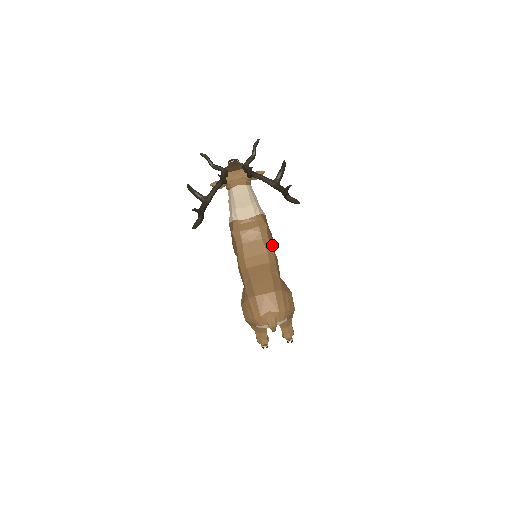
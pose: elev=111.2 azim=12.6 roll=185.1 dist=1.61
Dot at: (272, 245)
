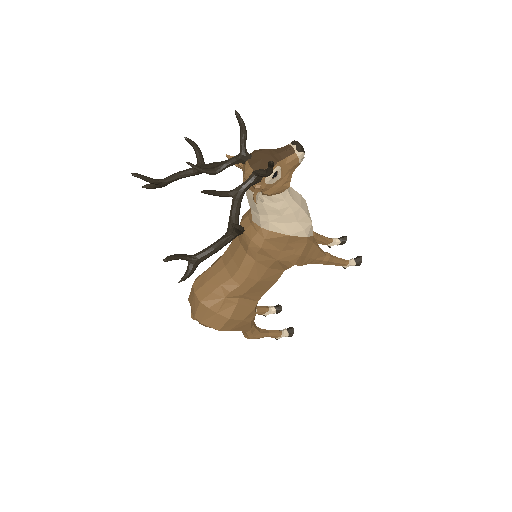
Dot at: (284, 265)
